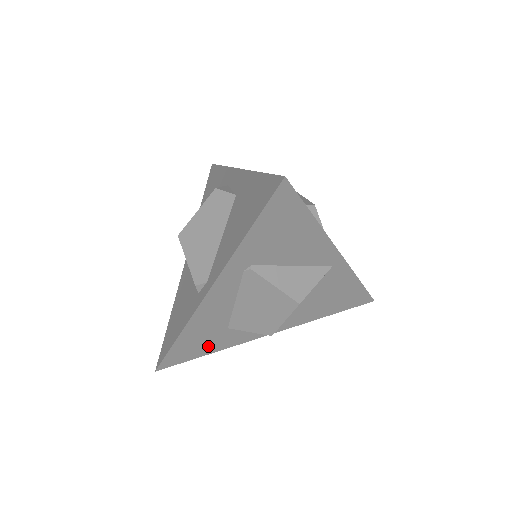
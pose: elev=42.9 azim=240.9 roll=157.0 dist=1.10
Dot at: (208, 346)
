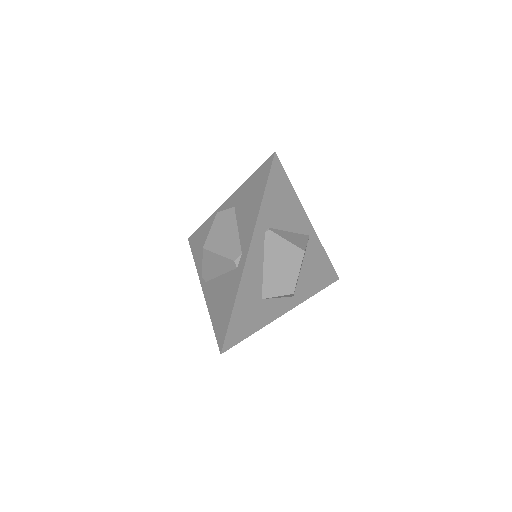
Dot at: (252, 322)
